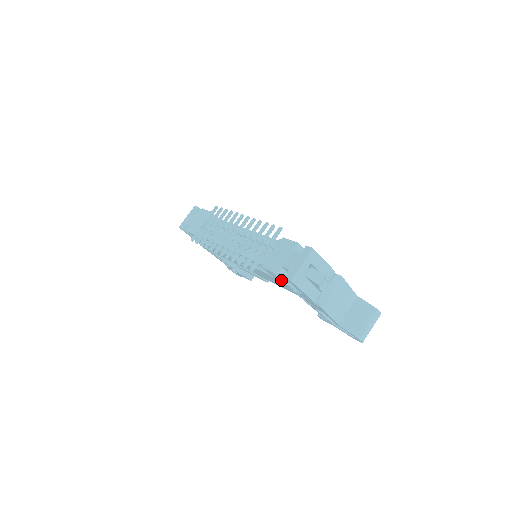
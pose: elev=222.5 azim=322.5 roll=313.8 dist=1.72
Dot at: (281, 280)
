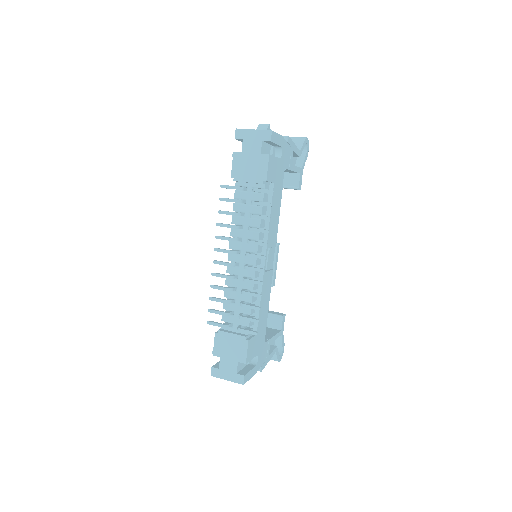
Dot at: occluded
